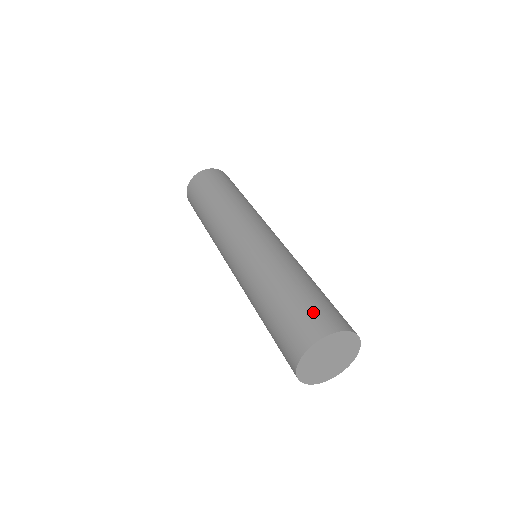
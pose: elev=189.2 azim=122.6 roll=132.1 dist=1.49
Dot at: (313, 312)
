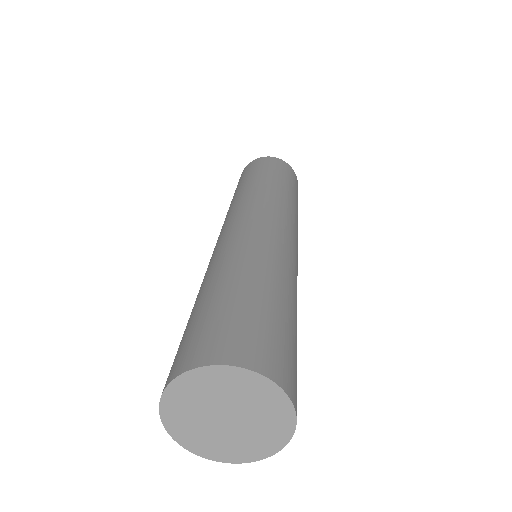
Dot at: (188, 338)
